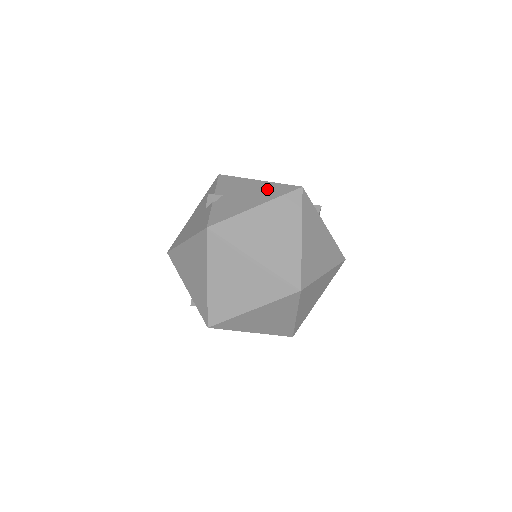
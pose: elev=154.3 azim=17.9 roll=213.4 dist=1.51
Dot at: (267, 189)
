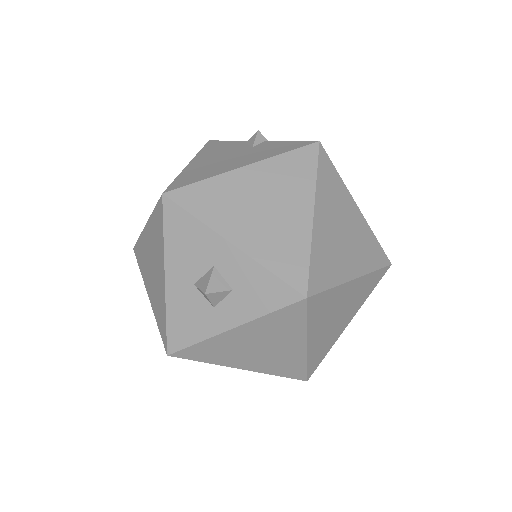
Dot at: occluded
